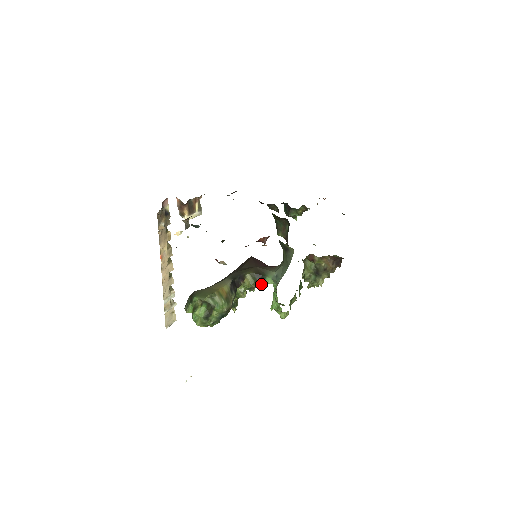
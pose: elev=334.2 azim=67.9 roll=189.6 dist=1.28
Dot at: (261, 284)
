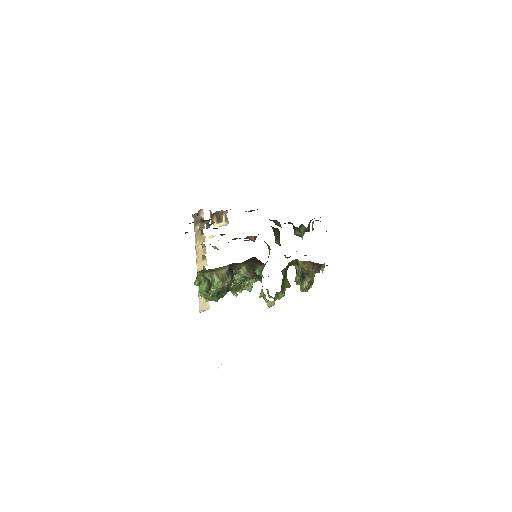
Dot at: (254, 276)
